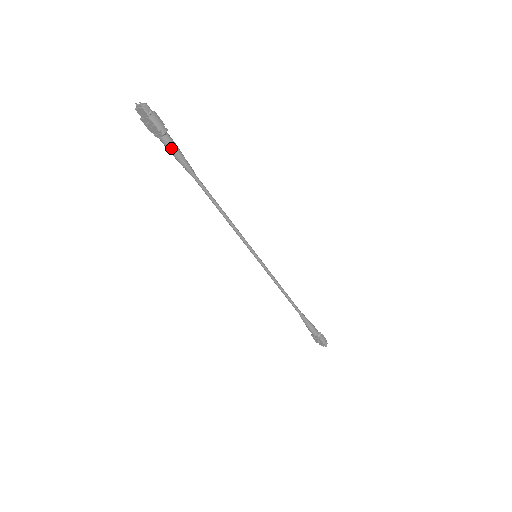
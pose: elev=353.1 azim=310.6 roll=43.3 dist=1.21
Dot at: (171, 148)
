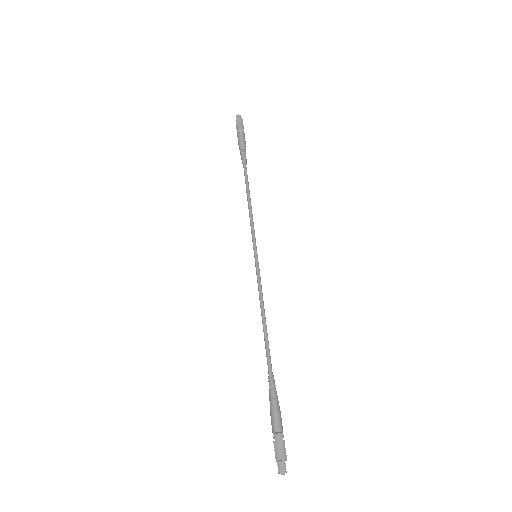
Dot at: (239, 142)
